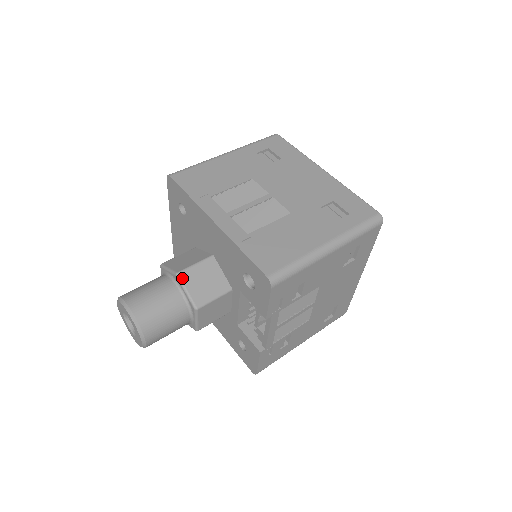
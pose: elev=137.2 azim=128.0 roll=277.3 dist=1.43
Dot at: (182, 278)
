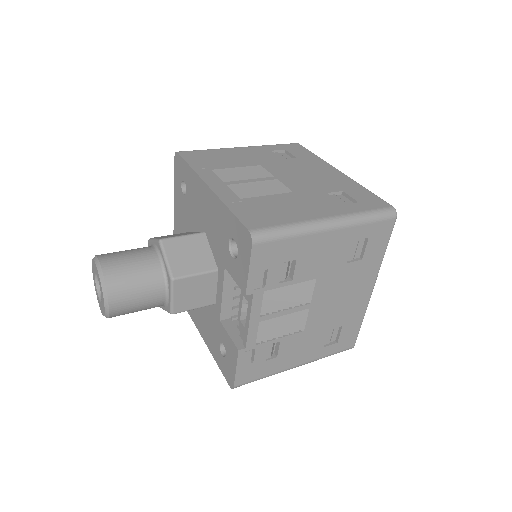
Dot at: (165, 245)
